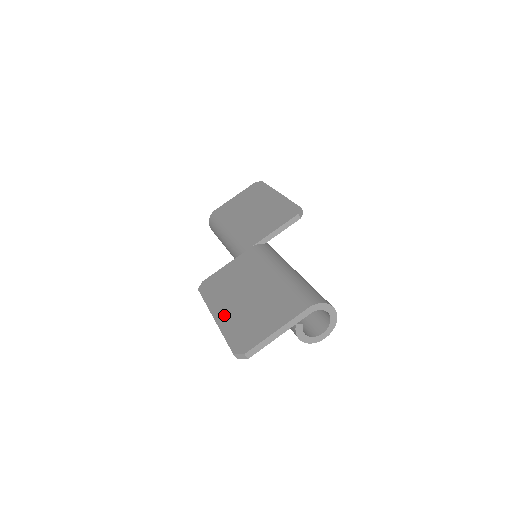
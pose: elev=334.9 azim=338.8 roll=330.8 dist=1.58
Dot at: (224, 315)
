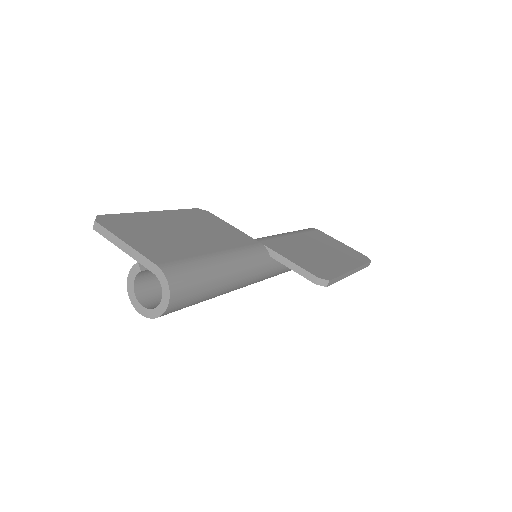
Dot at: (156, 216)
